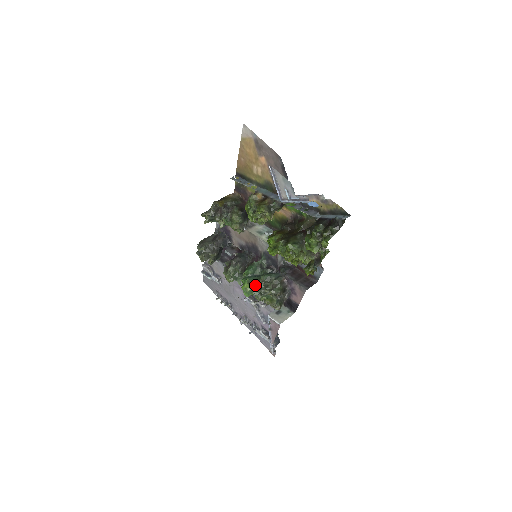
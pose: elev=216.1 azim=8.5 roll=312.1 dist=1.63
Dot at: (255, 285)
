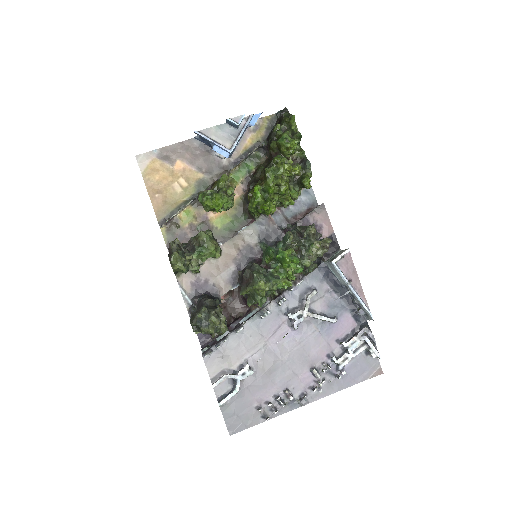
Dot at: (291, 246)
